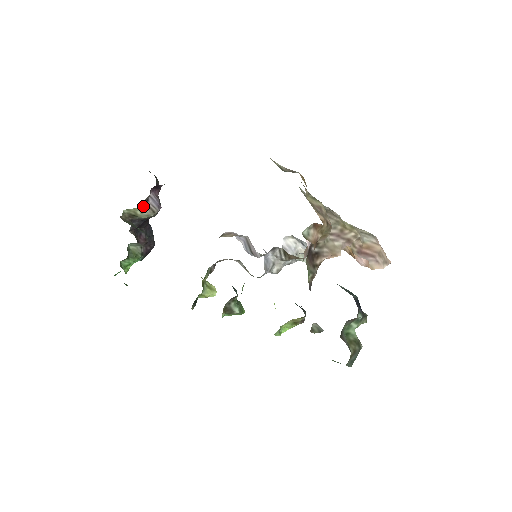
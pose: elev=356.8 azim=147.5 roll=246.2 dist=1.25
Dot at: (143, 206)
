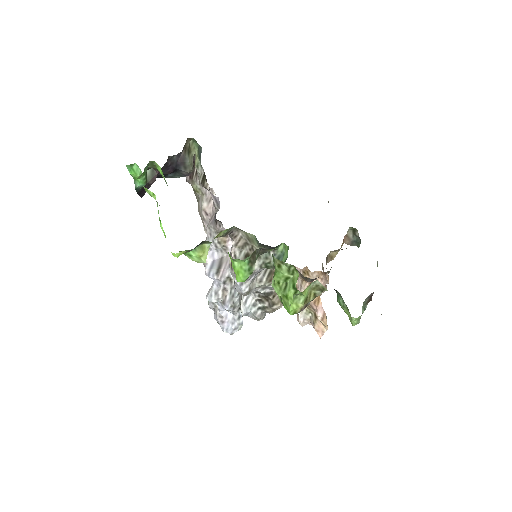
Dot at: (193, 156)
